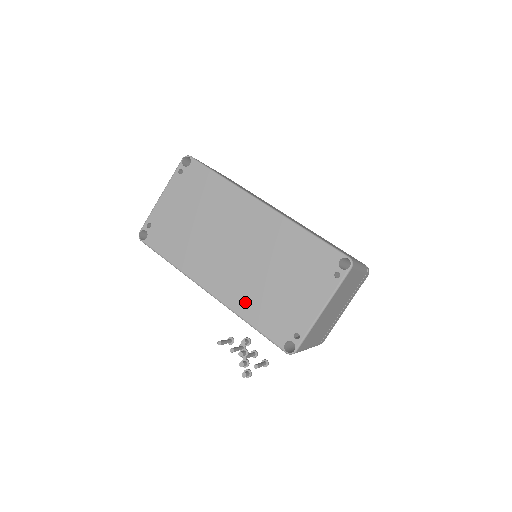
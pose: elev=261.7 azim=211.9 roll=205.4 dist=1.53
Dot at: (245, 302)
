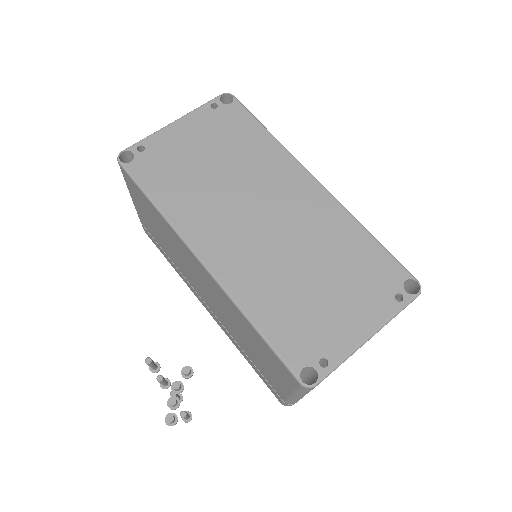
Dot at: (257, 293)
